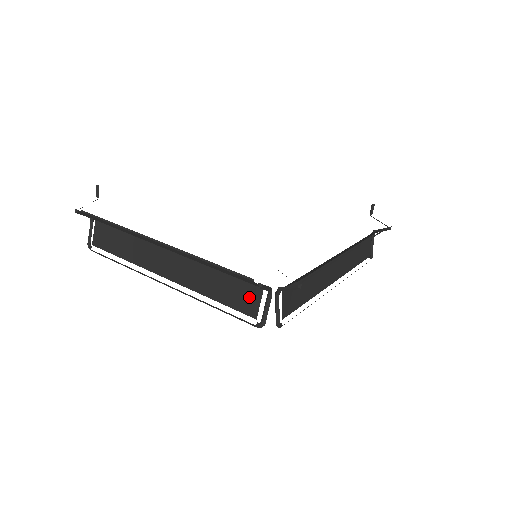
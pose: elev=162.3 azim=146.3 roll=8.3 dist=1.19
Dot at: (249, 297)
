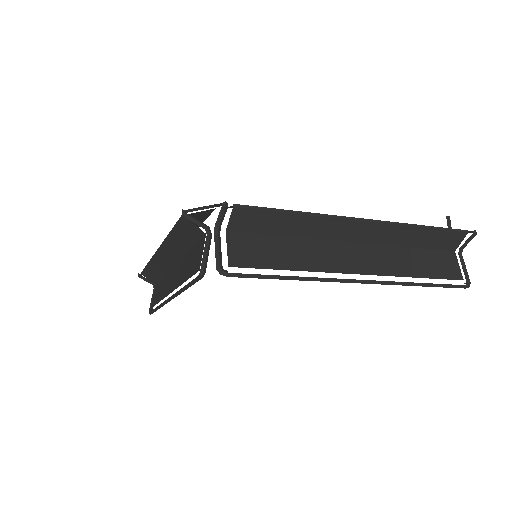
Dot at: (199, 253)
